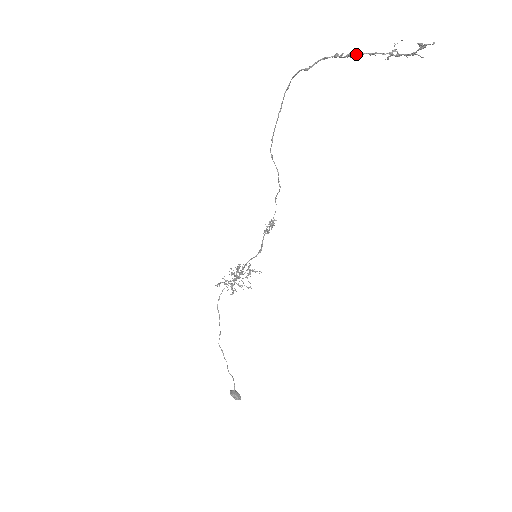
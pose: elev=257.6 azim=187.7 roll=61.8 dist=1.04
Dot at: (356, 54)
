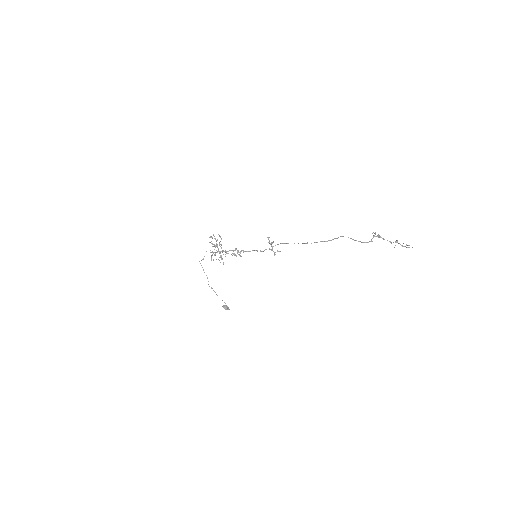
Dot at: (383, 239)
